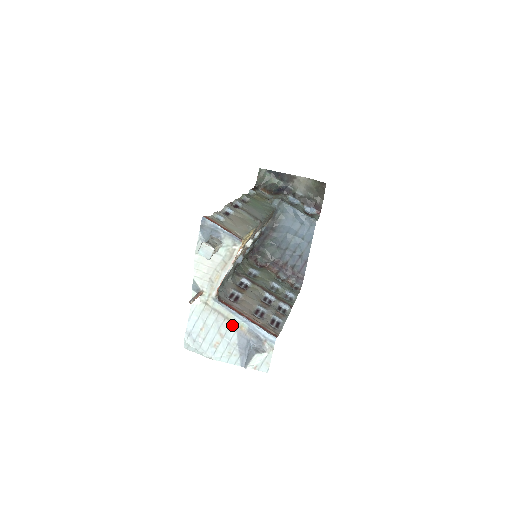
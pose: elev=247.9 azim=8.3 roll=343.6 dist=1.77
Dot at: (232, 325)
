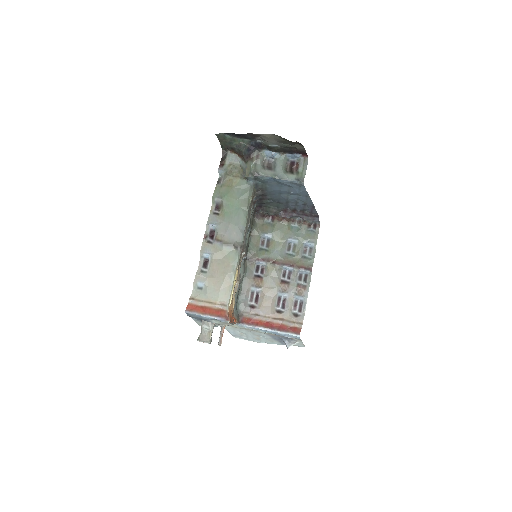
Dot at: (261, 333)
